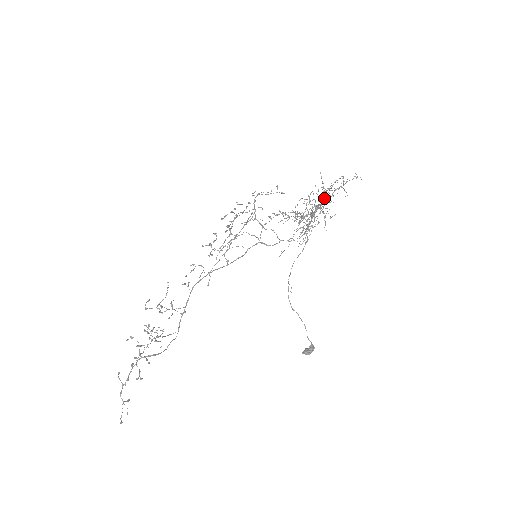
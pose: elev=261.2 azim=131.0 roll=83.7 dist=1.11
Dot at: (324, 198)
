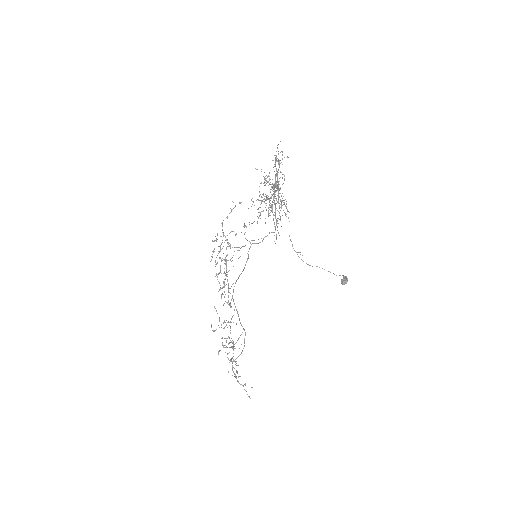
Dot at: occluded
